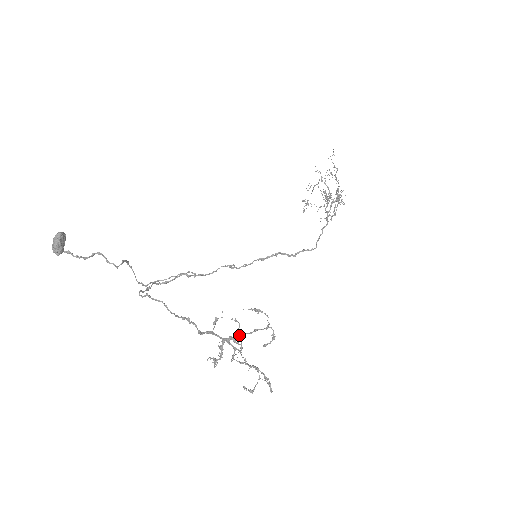
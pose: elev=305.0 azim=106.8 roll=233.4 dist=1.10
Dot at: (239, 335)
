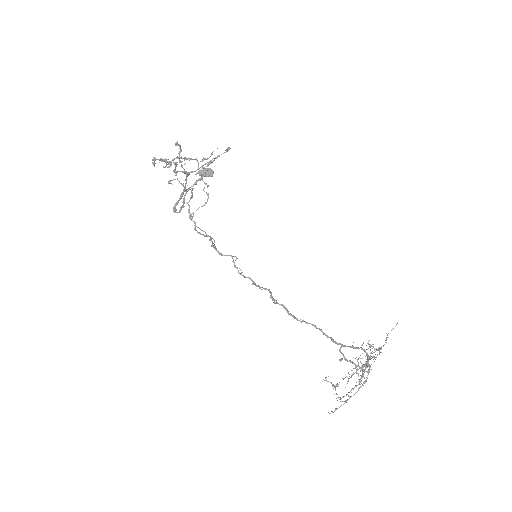
Dot at: occluded
